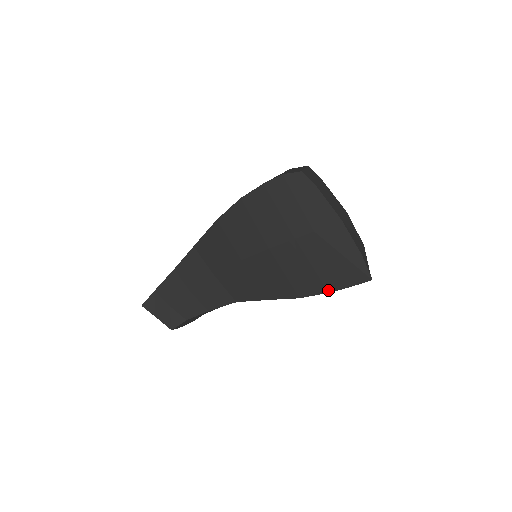
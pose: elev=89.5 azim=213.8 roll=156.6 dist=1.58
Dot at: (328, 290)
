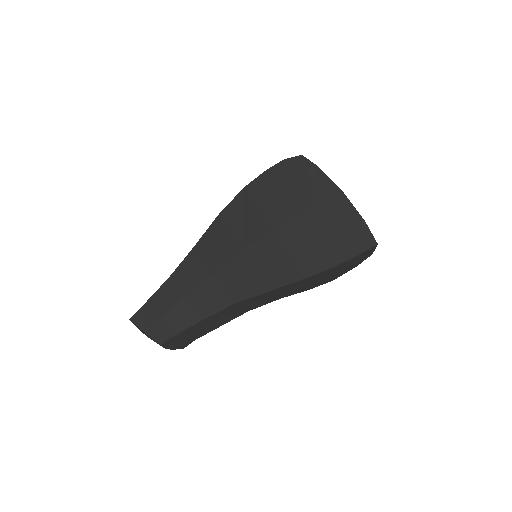
Dot at: (334, 263)
